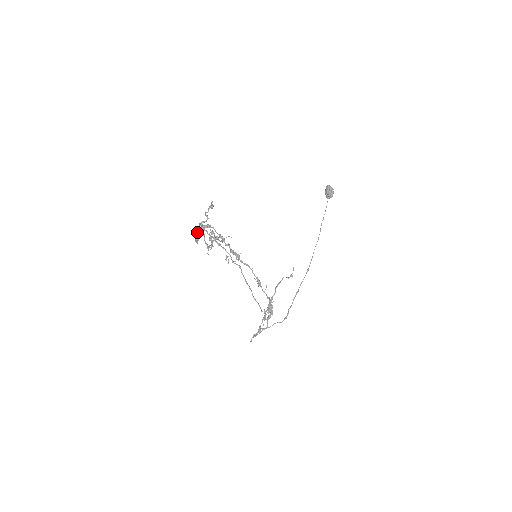
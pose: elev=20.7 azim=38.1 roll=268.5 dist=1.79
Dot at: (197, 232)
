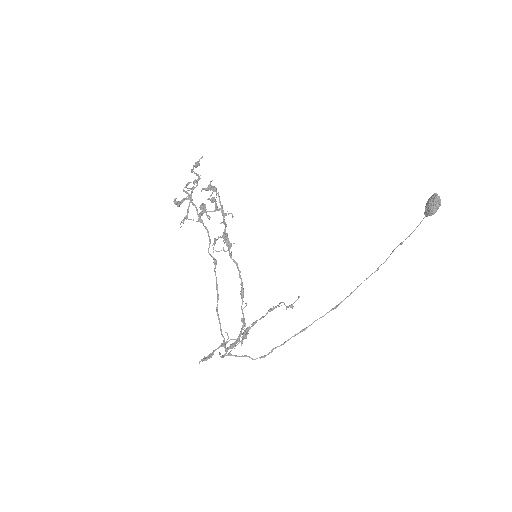
Dot at: occluded
